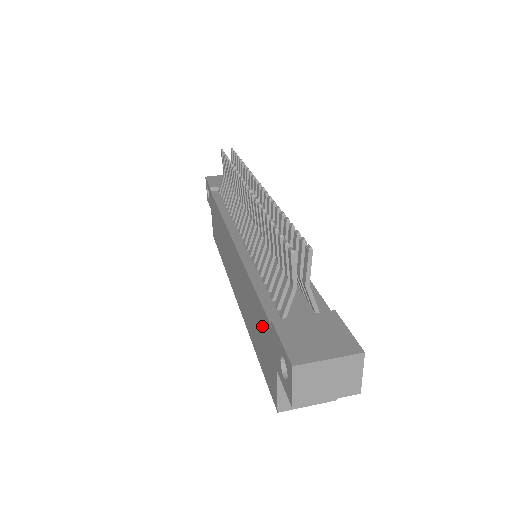
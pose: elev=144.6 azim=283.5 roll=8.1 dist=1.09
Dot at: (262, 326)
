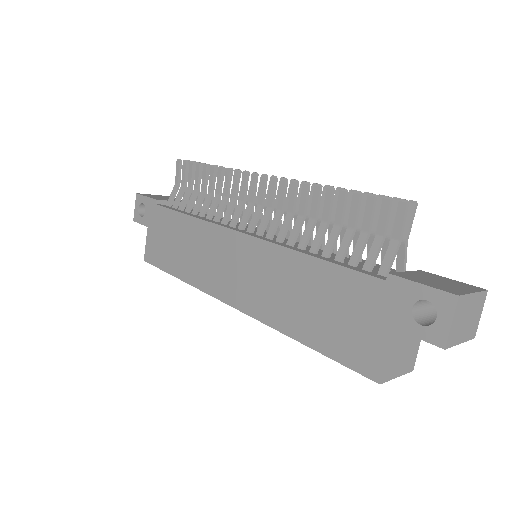
Dot at: (346, 295)
